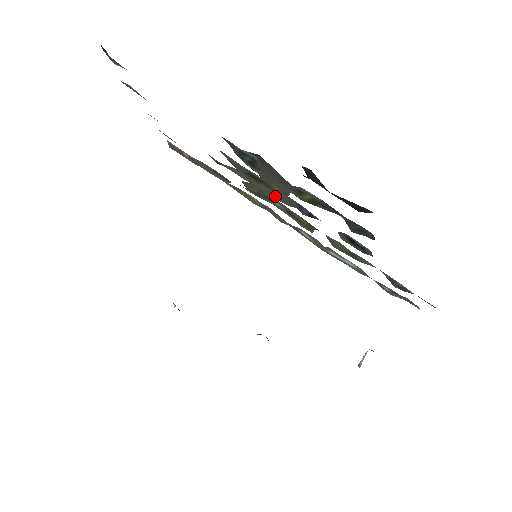
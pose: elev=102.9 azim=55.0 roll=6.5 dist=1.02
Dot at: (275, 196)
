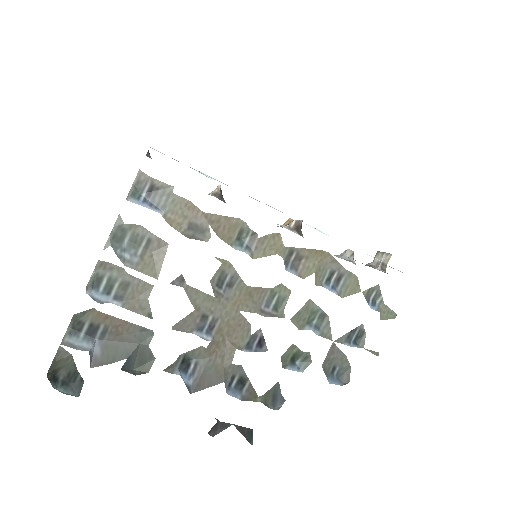
Dot at: (235, 319)
